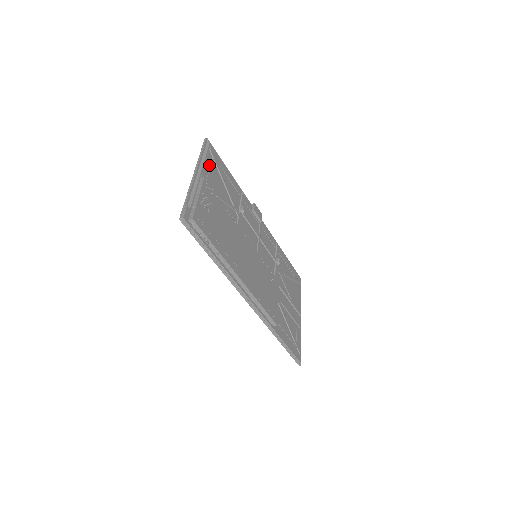
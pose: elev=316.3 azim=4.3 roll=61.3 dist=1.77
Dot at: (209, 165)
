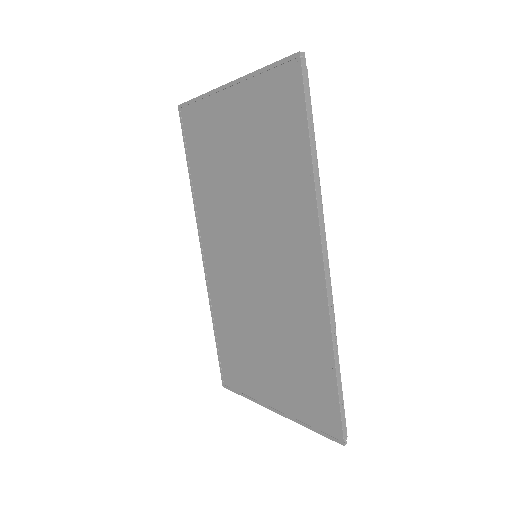
Dot at: occluded
